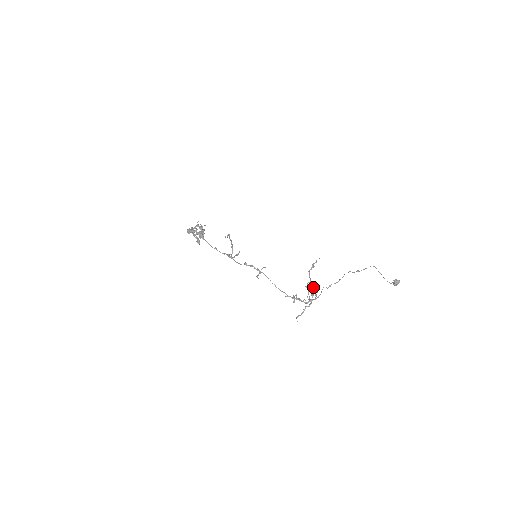
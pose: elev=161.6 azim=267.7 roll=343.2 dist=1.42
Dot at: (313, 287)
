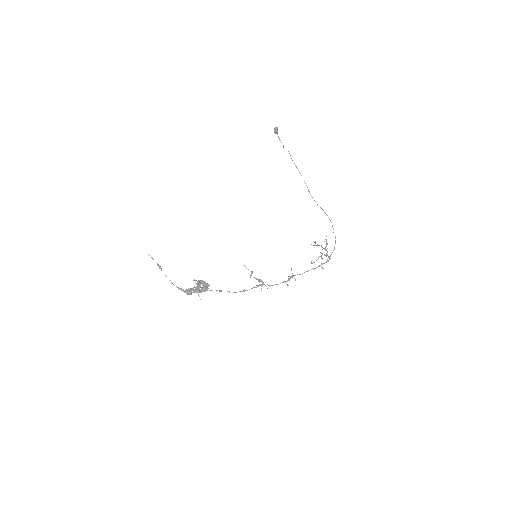
Dot at: occluded
